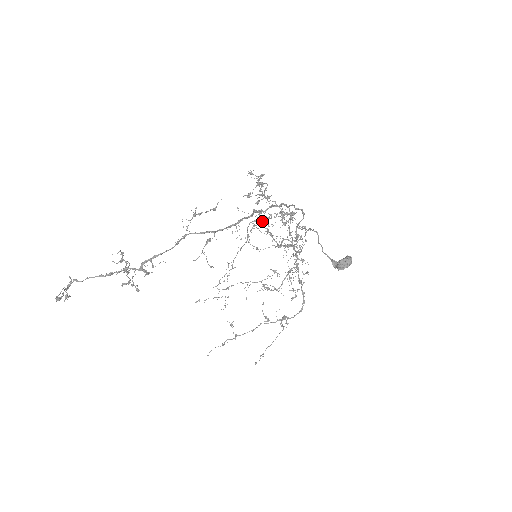
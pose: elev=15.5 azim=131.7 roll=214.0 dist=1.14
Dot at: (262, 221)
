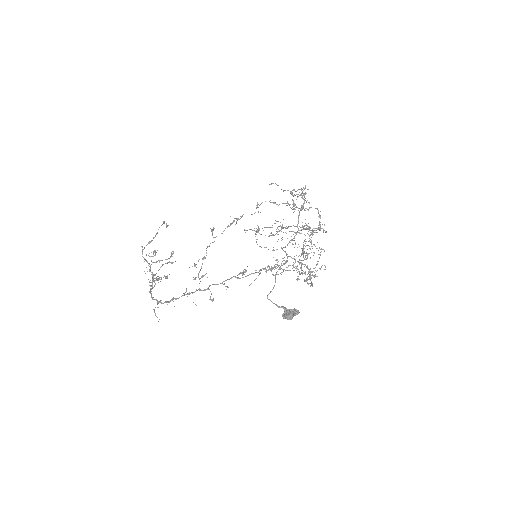
Dot at: (299, 195)
